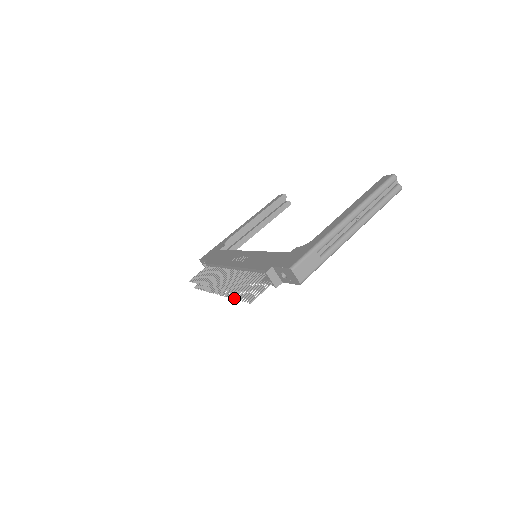
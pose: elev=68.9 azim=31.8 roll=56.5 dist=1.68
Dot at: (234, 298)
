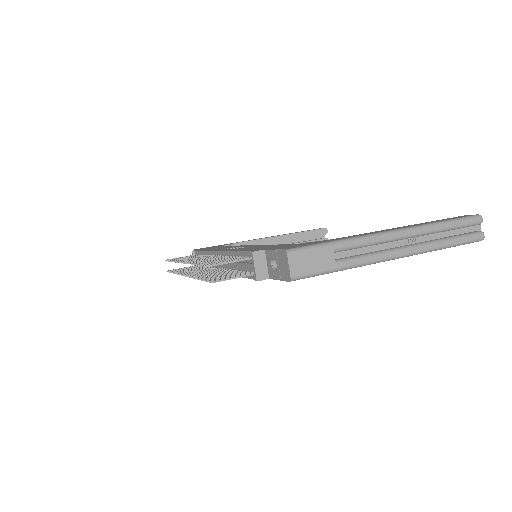
Dot at: (198, 278)
